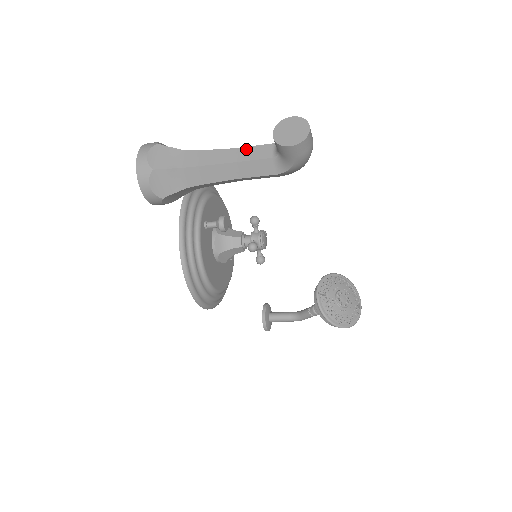
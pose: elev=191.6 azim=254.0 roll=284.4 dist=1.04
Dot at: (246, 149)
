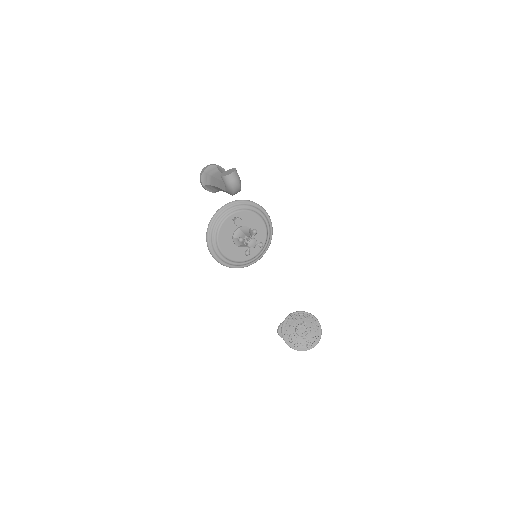
Dot at: occluded
